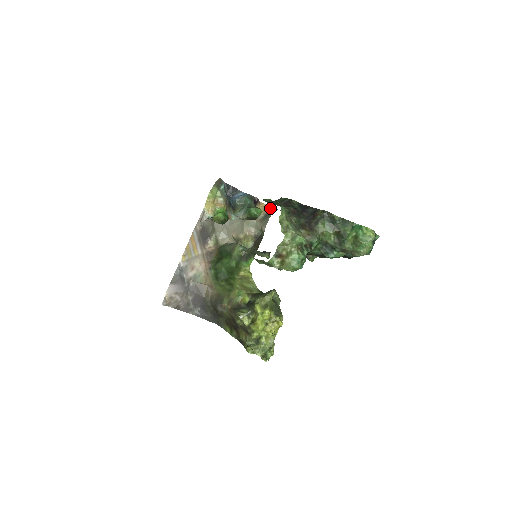
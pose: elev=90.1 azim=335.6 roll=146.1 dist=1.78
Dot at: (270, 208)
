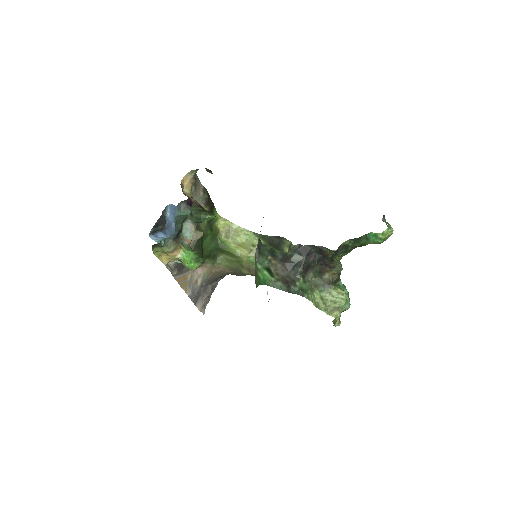
Dot at: (192, 173)
